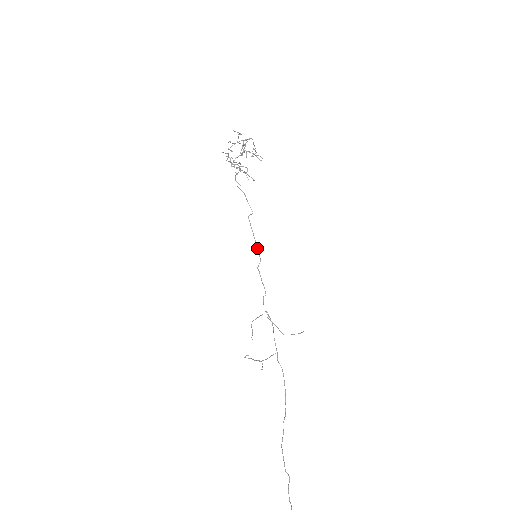
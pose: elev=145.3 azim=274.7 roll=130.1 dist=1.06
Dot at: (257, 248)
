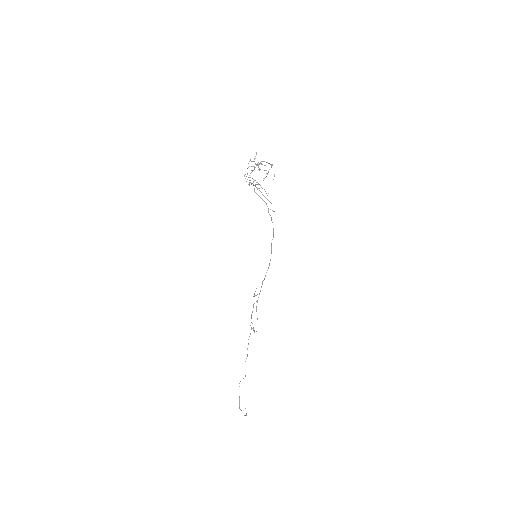
Dot at: (270, 260)
